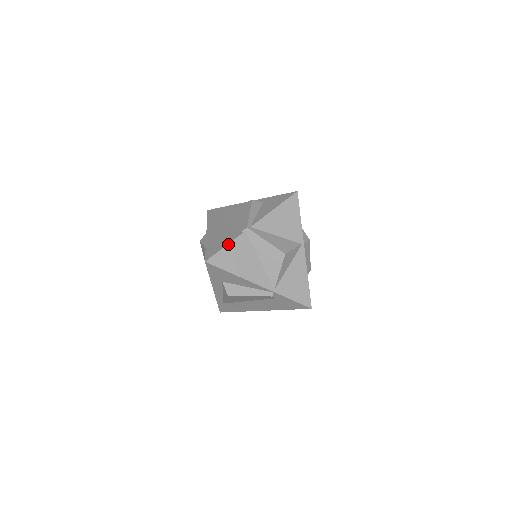
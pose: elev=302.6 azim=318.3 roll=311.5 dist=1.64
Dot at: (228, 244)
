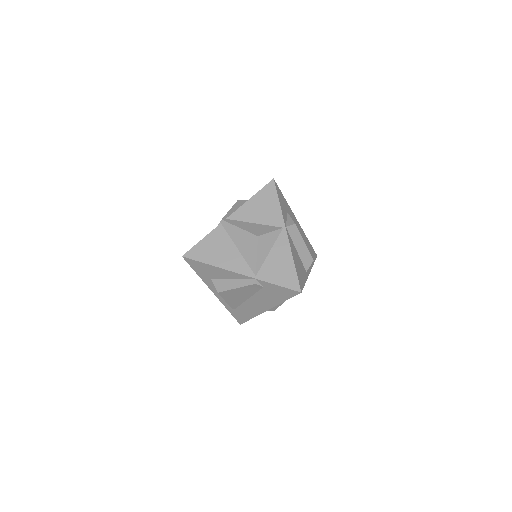
Dot at: (204, 238)
